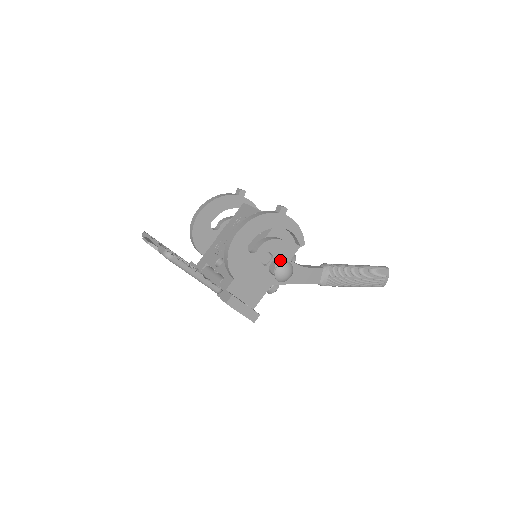
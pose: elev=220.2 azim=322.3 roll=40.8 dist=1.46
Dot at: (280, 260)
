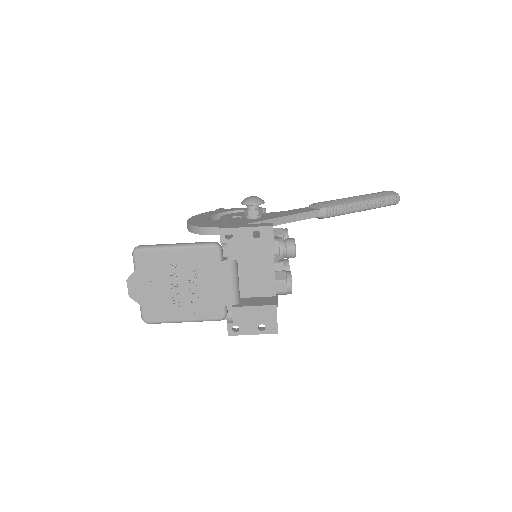
Dot at: occluded
